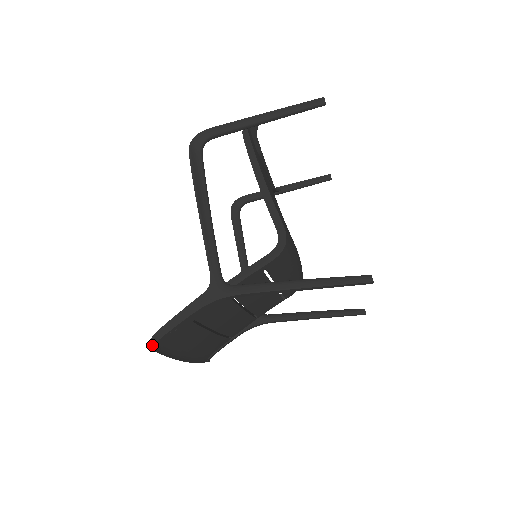
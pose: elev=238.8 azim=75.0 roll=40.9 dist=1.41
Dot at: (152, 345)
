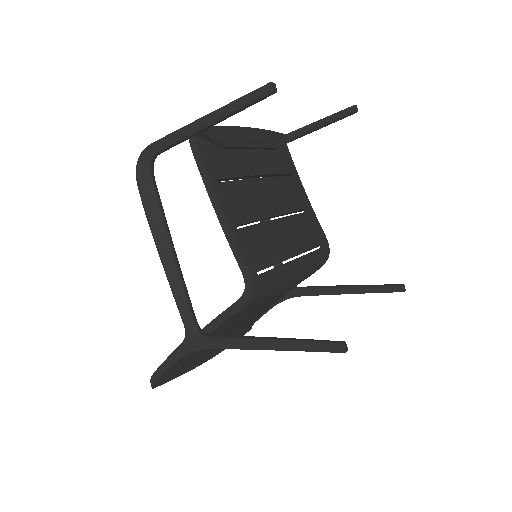
Dot at: (152, 385)
